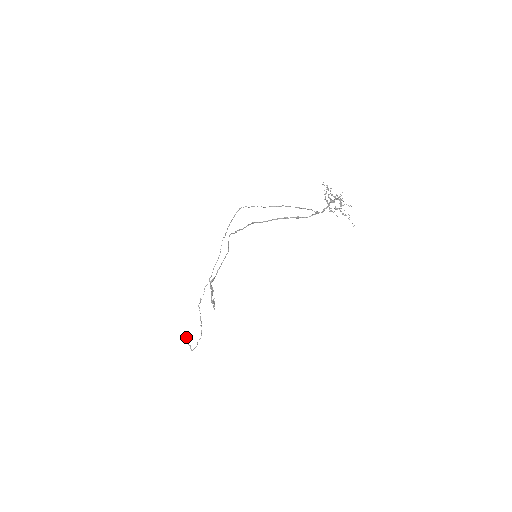
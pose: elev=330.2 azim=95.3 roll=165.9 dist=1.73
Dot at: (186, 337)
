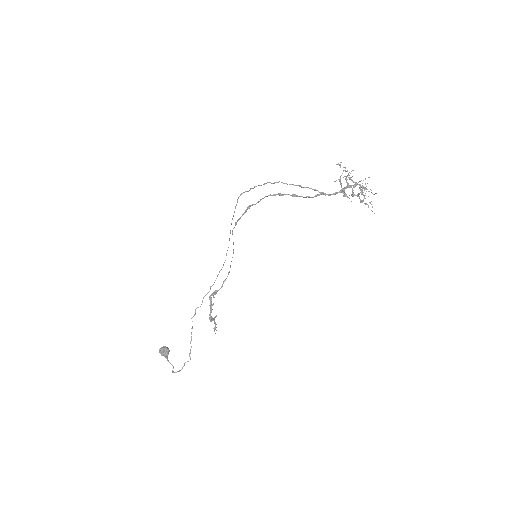
Dot at: (165, 349)
